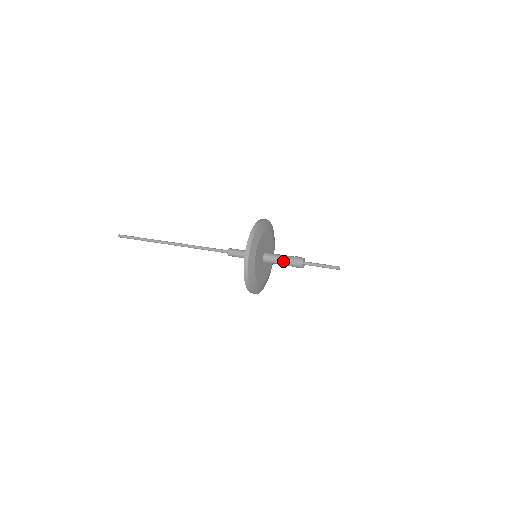
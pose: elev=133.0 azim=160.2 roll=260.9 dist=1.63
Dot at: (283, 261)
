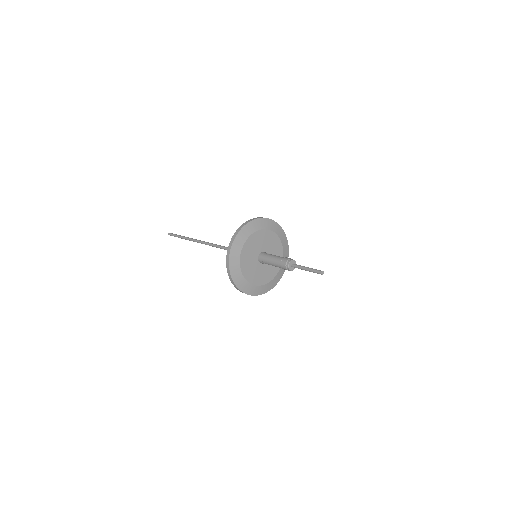
Dot at: (274, 260)
